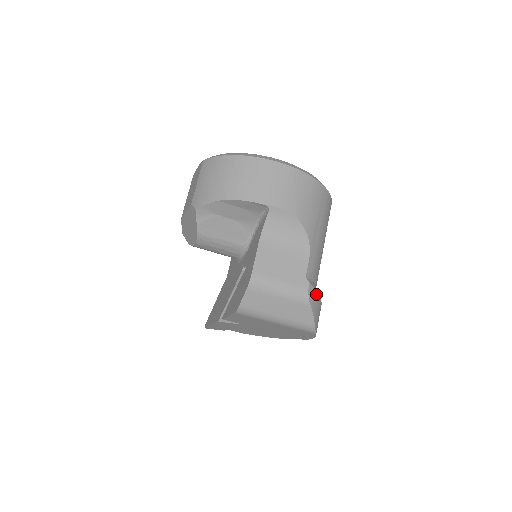
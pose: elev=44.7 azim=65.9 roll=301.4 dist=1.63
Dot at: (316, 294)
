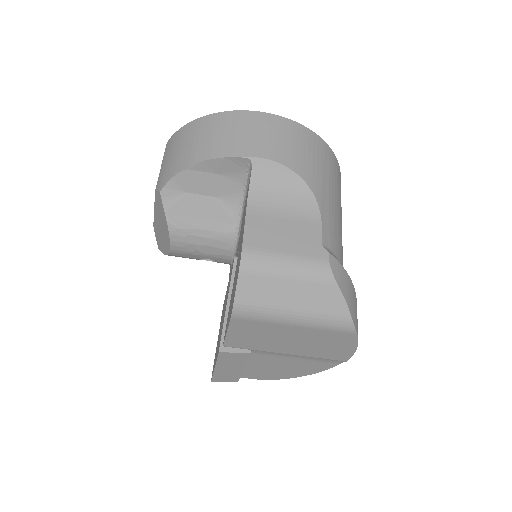
Dot at: (343, 271)
